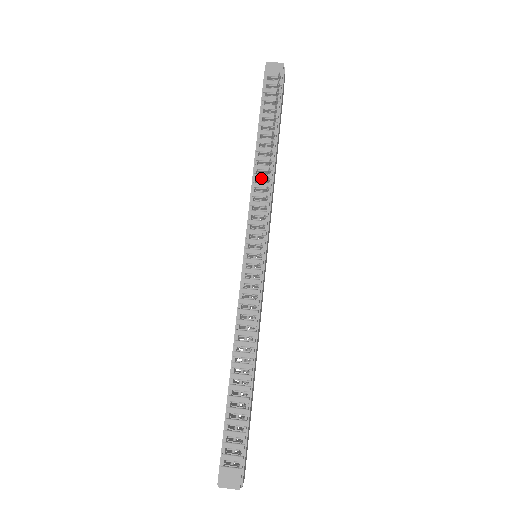
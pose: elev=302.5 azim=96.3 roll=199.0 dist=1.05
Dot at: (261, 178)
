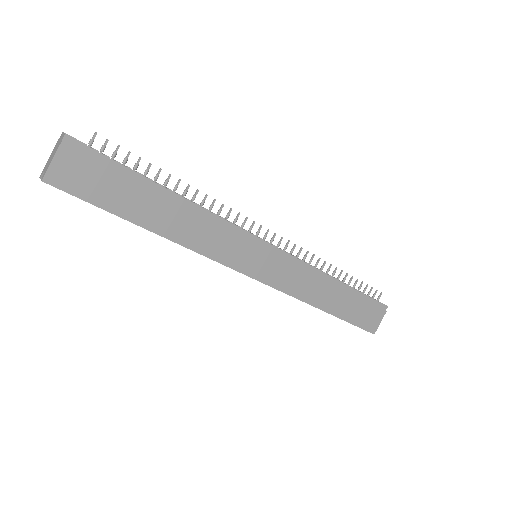
Dot at: occluded
